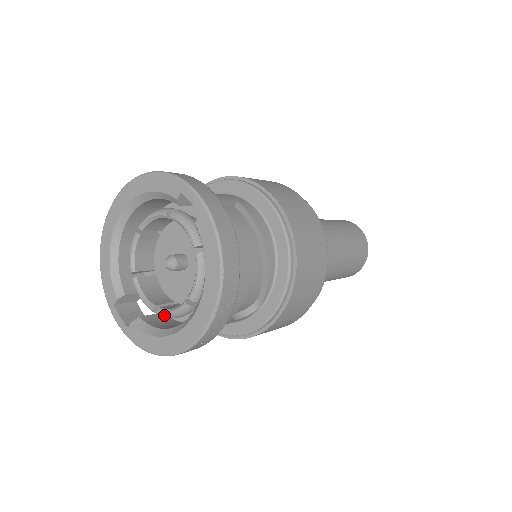
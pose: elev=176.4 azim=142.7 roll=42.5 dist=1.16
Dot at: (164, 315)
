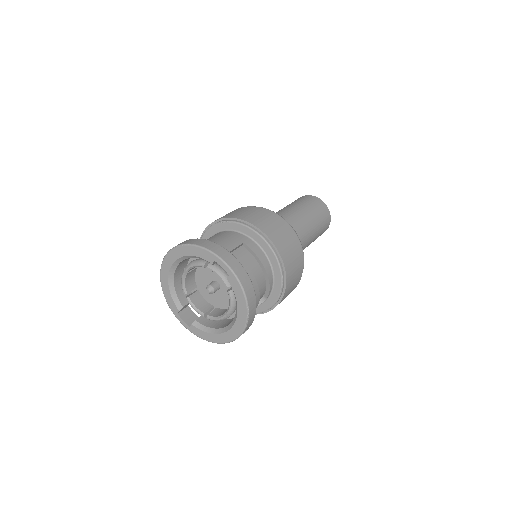
Dot at: occluded
